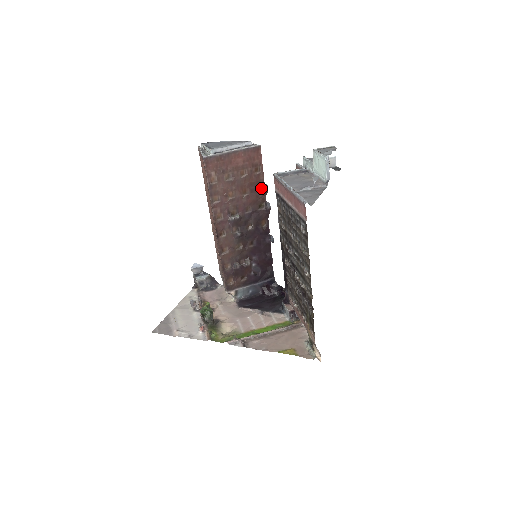
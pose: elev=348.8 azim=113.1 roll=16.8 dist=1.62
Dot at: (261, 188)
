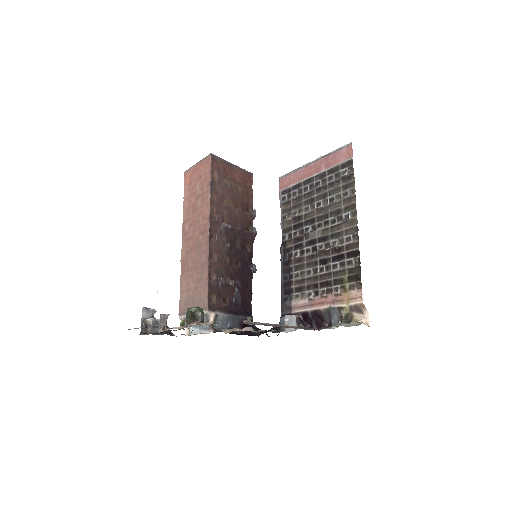
Dot at: (249, 212)
